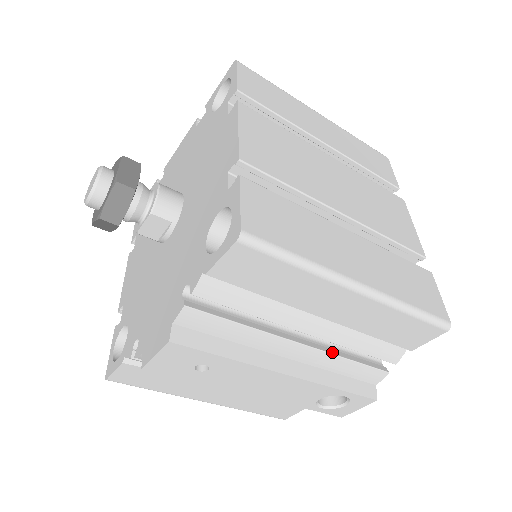
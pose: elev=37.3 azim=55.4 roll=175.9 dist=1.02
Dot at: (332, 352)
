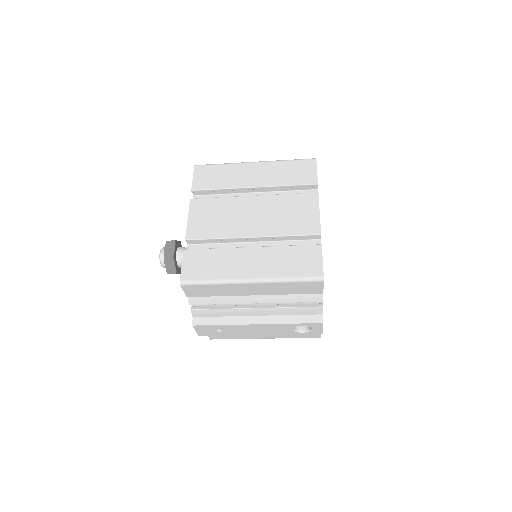
Dot at: (278, 306)
